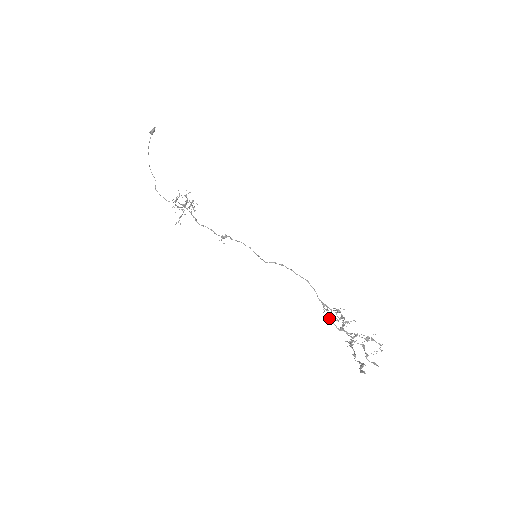
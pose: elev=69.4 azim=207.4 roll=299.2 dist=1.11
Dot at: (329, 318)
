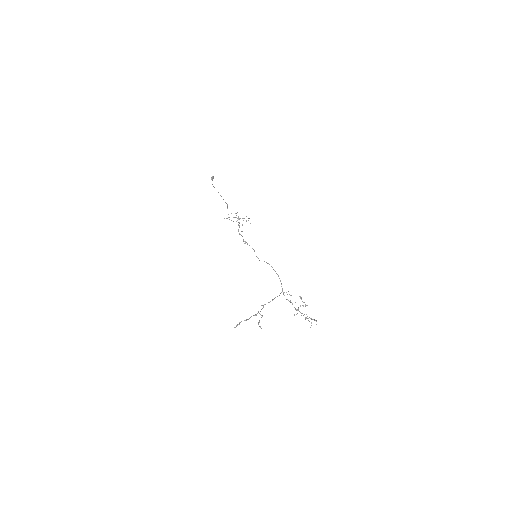
Dot at: occluded
